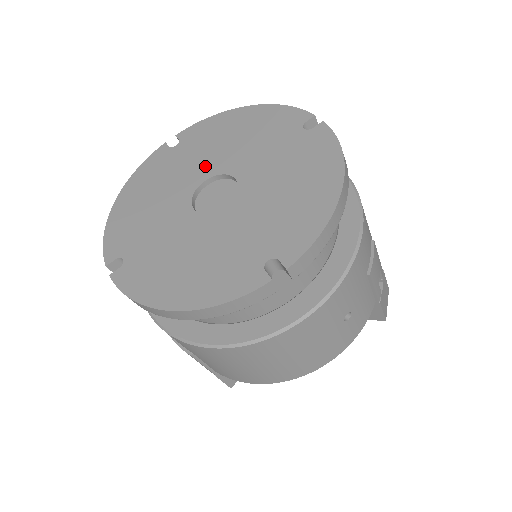
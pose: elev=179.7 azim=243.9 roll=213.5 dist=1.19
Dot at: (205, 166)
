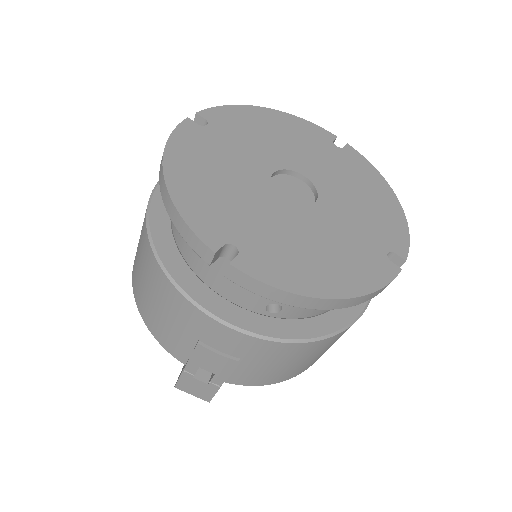
Dot at: (263, 157)
